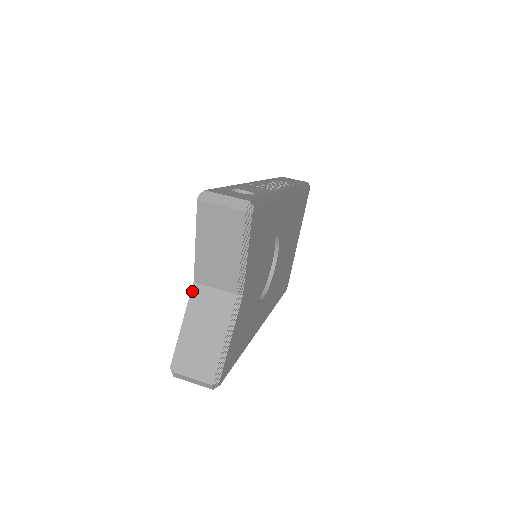
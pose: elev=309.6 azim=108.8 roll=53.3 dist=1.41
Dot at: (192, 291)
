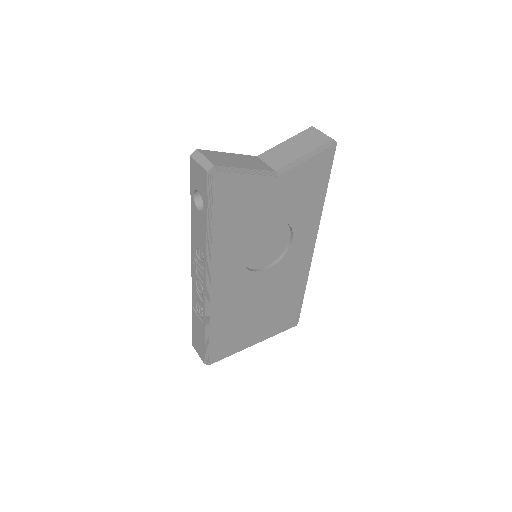
Dot at: (250, 156)
